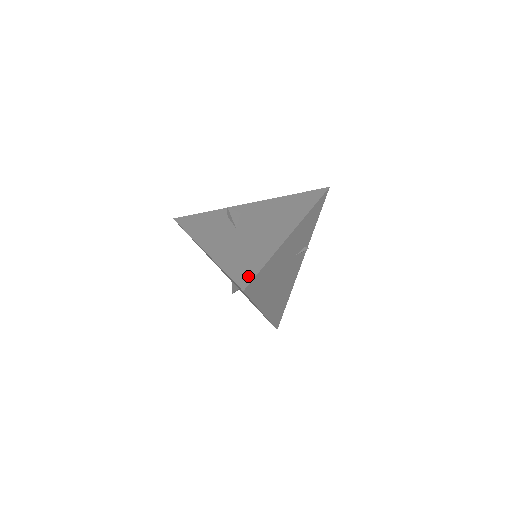
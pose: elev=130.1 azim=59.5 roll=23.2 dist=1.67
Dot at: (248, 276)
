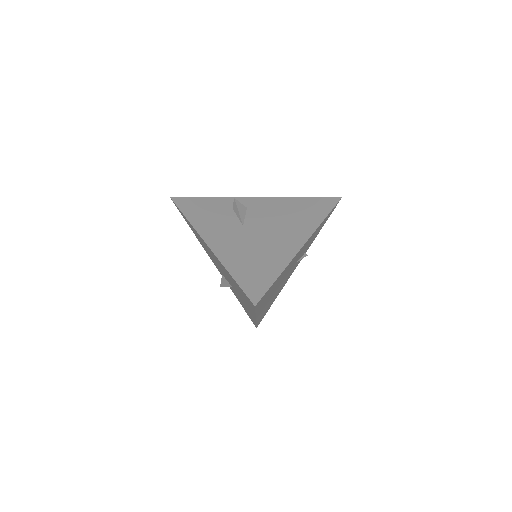
Dot at: (260, 289)
